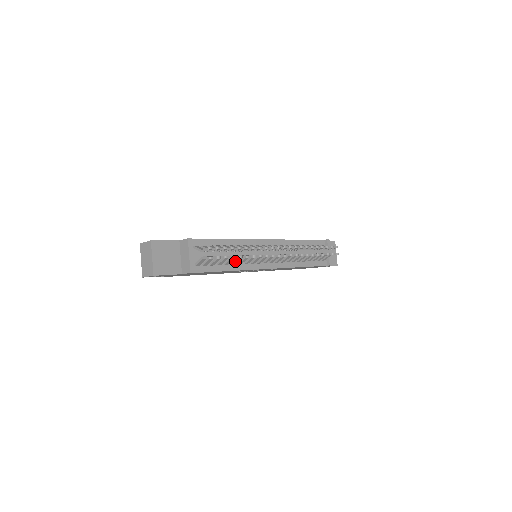
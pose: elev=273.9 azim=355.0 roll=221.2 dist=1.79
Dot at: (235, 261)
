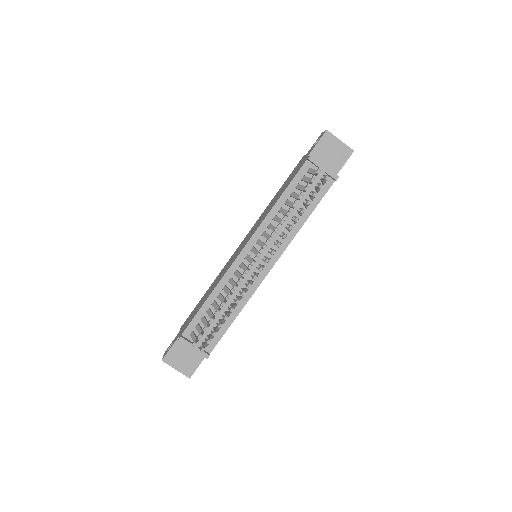
Dot at: occluded
